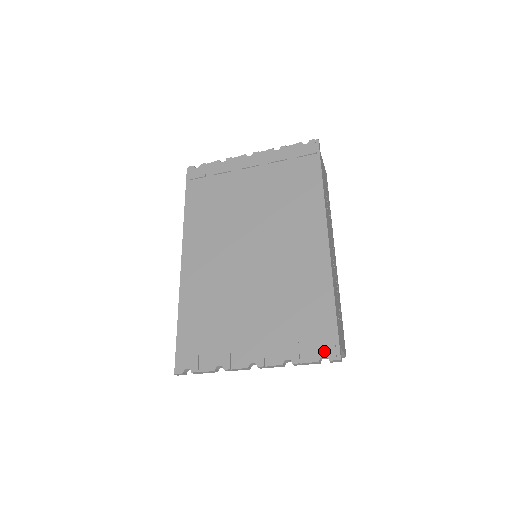
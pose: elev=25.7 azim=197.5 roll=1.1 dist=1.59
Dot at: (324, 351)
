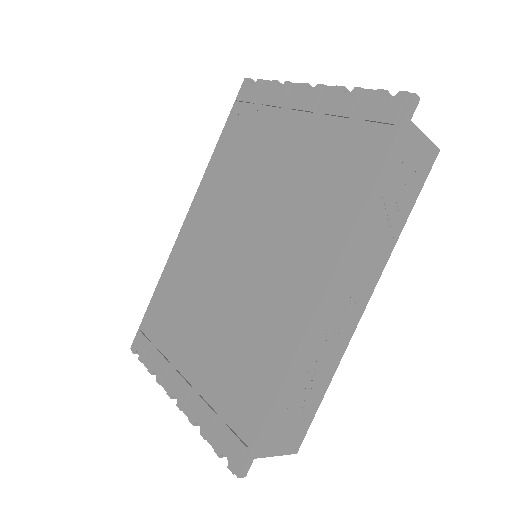
Dot at: (229, 451)
